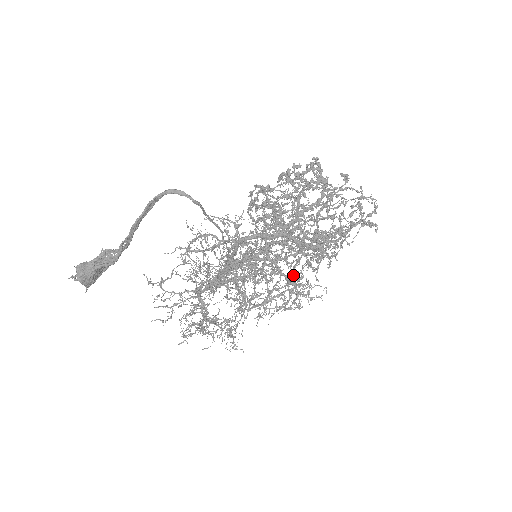
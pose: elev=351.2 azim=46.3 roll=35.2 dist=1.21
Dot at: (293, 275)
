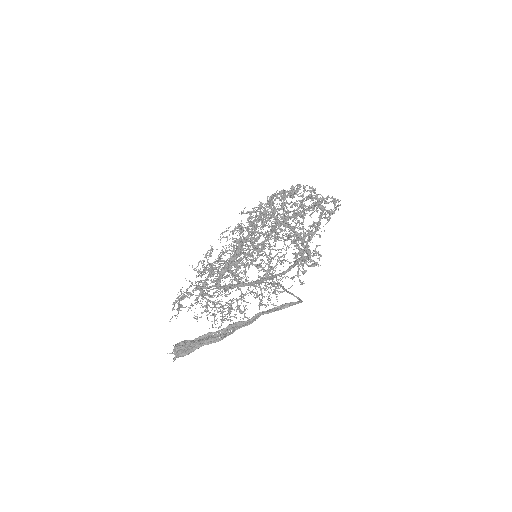
Dot at: occluded
